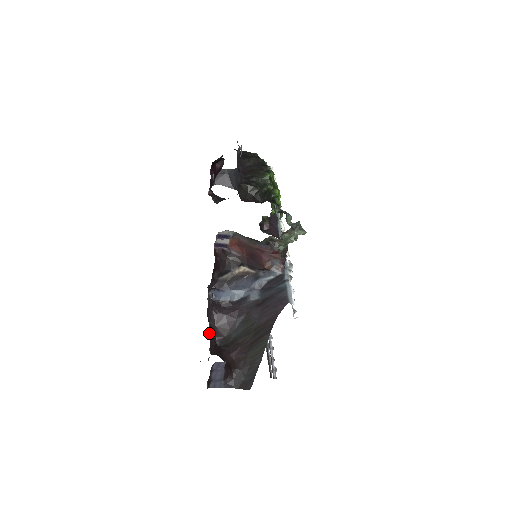
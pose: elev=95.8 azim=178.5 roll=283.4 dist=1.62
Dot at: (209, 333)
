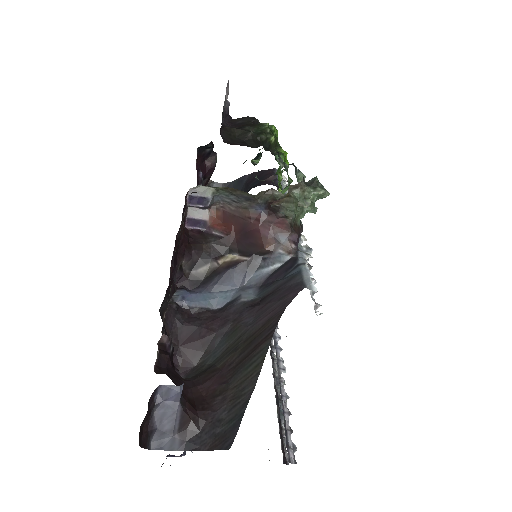
Dot at: (160, 343)
